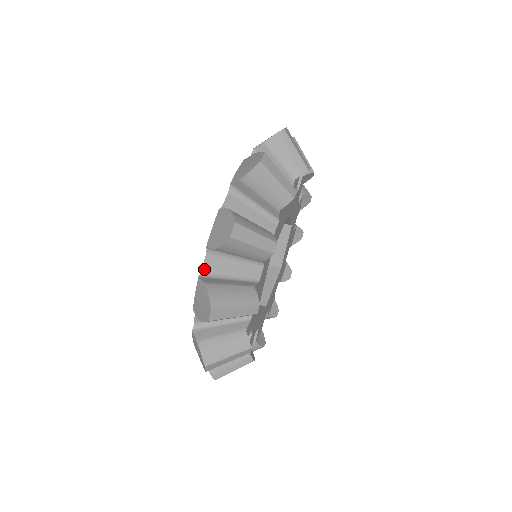
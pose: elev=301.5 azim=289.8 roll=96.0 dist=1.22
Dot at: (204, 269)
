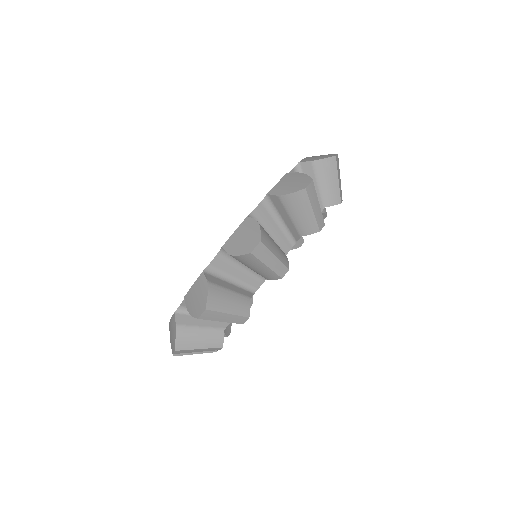
Dot at: occluded
